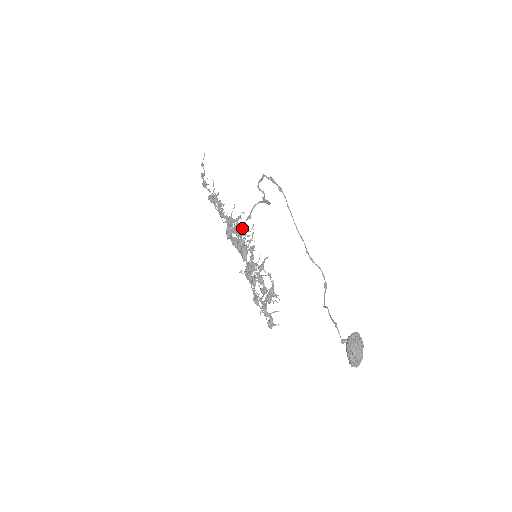
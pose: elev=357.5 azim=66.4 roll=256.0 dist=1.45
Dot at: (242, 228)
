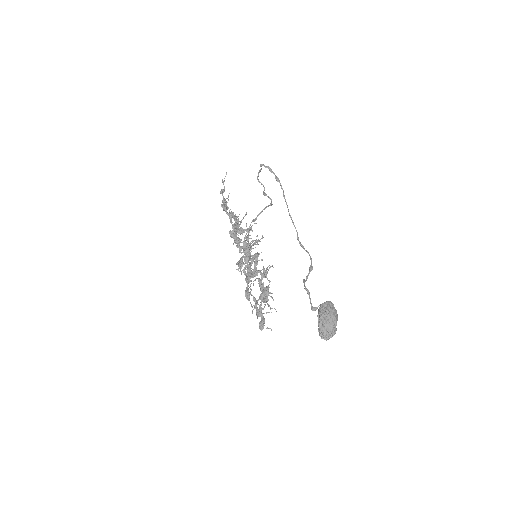
Dot at: (252, 240)
